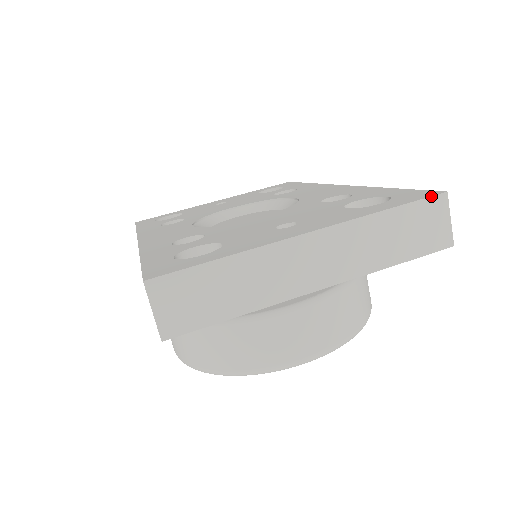
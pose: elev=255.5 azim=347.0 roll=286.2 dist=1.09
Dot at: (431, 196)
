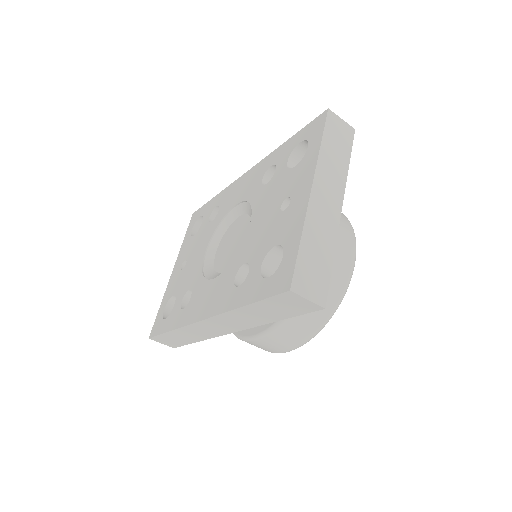
Dot at: (326, 117)
